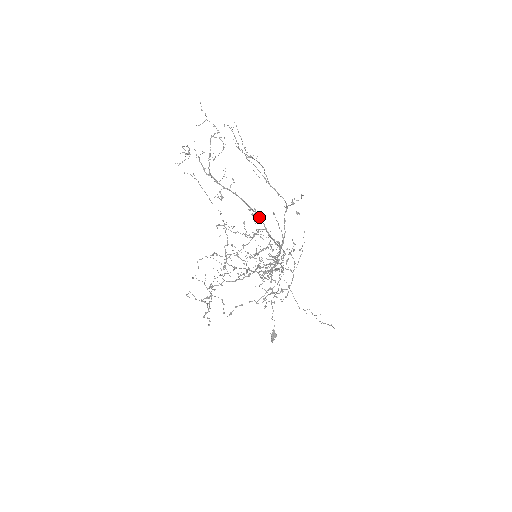
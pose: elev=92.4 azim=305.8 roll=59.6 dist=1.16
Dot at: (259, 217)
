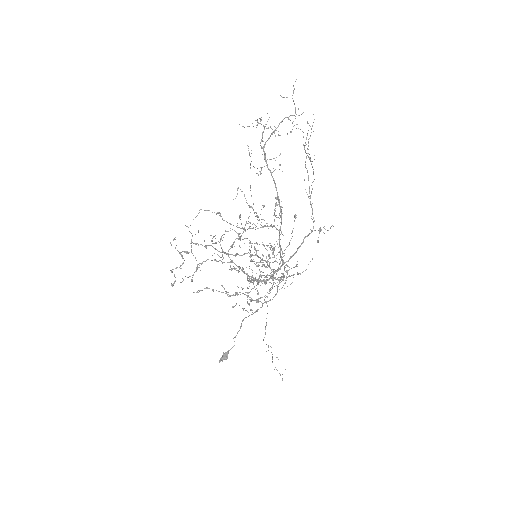
Dot at: (281, 215)
